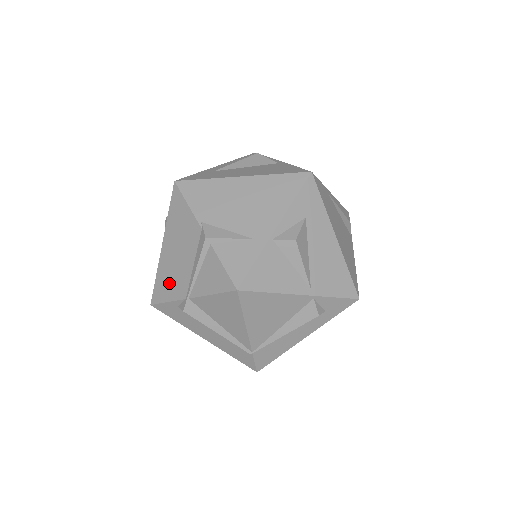
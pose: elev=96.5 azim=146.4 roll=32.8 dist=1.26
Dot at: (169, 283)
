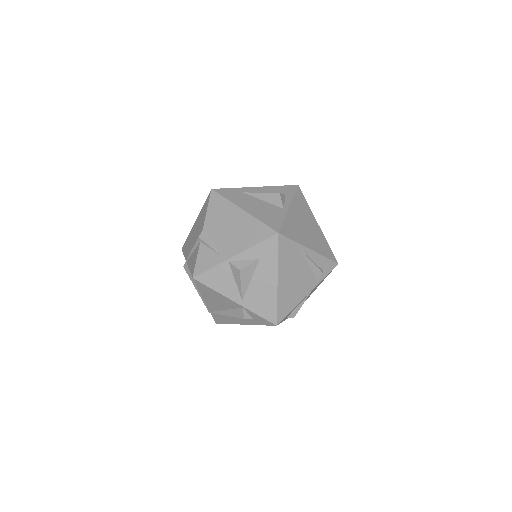
Dot at: (188, 245)
